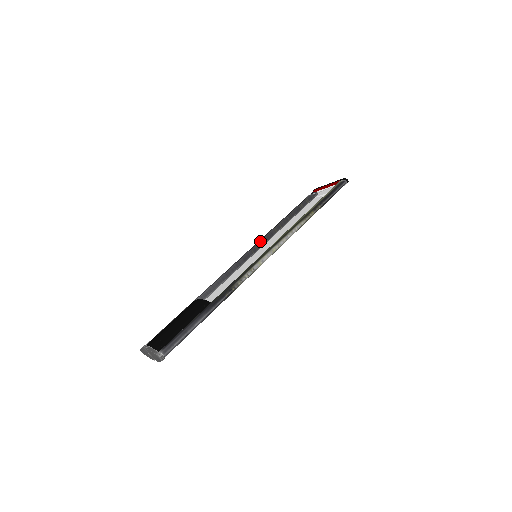
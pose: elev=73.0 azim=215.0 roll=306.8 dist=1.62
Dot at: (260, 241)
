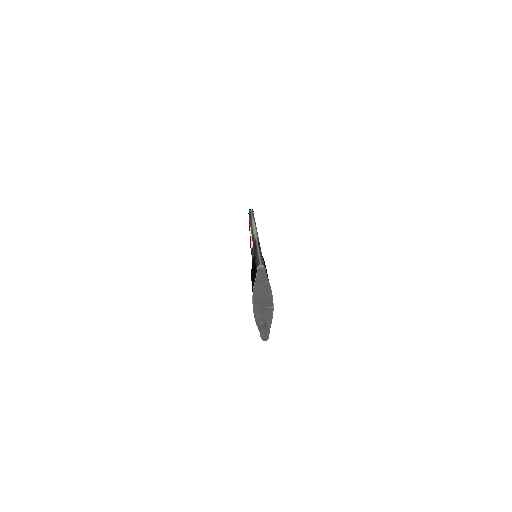
Dot at: occluded
